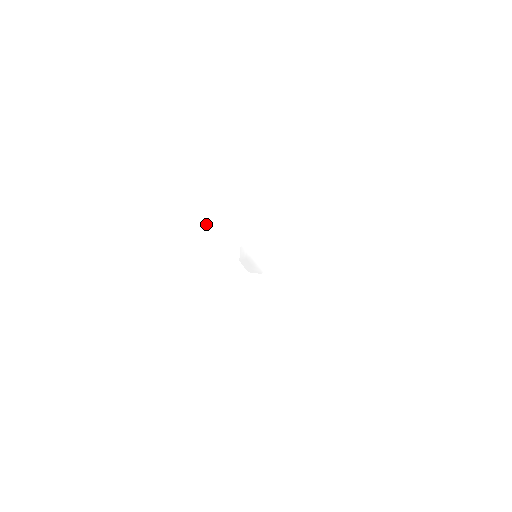
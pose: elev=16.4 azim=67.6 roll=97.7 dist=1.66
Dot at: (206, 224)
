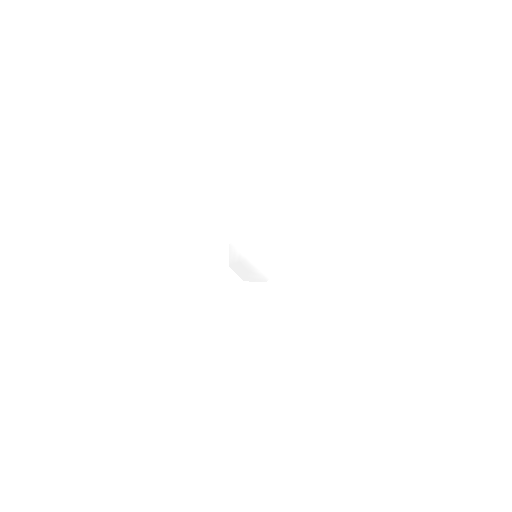
Dot at: (202, 185)
